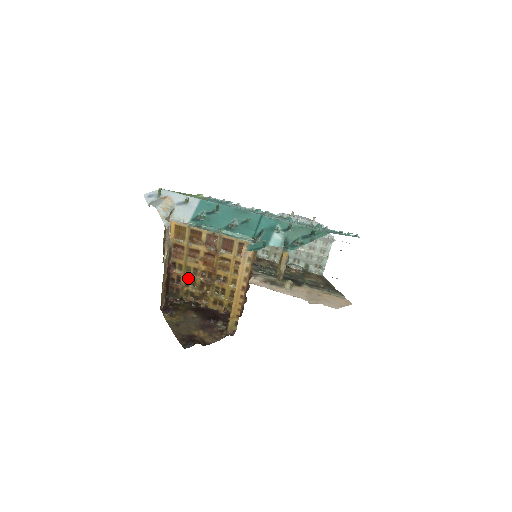
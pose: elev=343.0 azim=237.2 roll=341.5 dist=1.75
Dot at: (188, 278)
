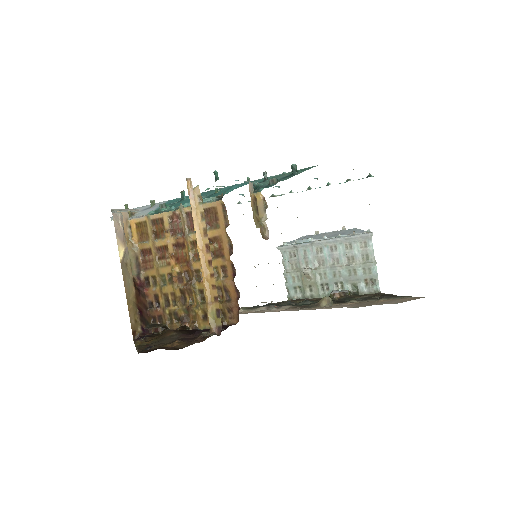
Dot at: (166, 293)
